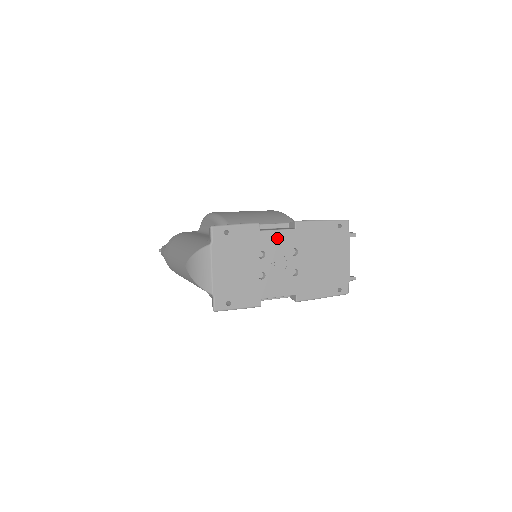
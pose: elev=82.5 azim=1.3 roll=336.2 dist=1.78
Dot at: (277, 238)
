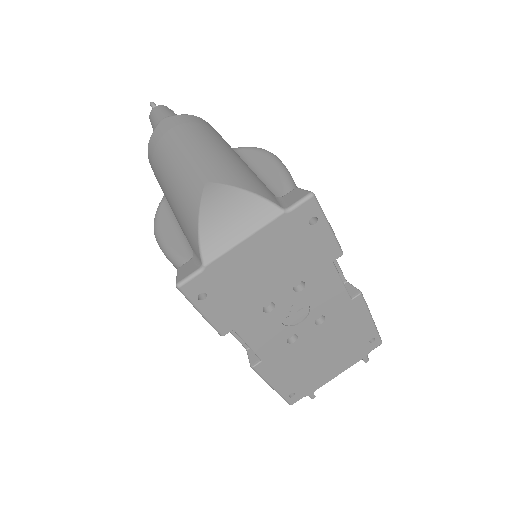
Dot at: (331, 288)
